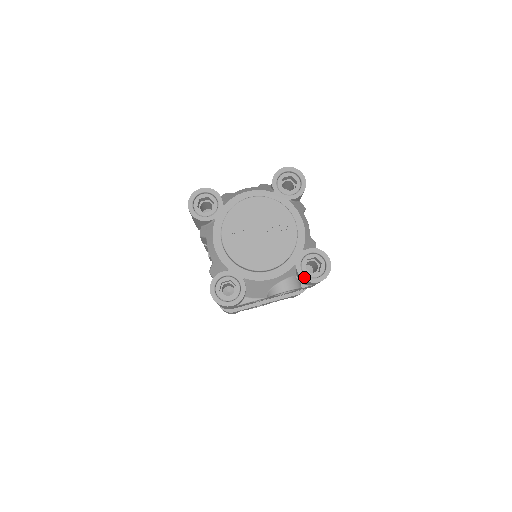
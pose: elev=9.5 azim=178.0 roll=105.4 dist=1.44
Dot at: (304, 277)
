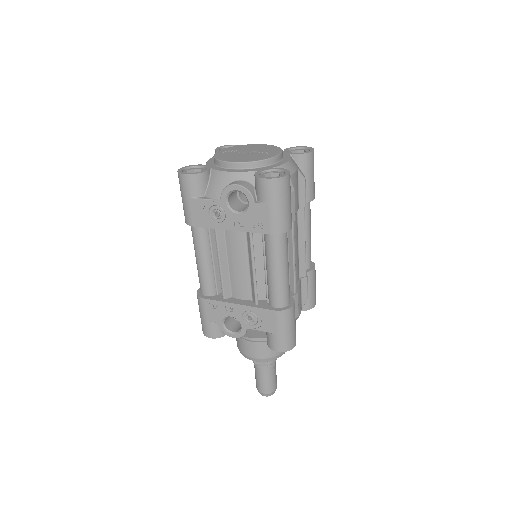
Dot at: (257, 175)
